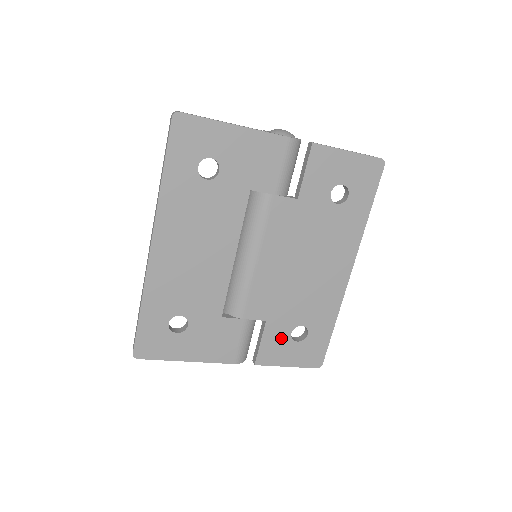
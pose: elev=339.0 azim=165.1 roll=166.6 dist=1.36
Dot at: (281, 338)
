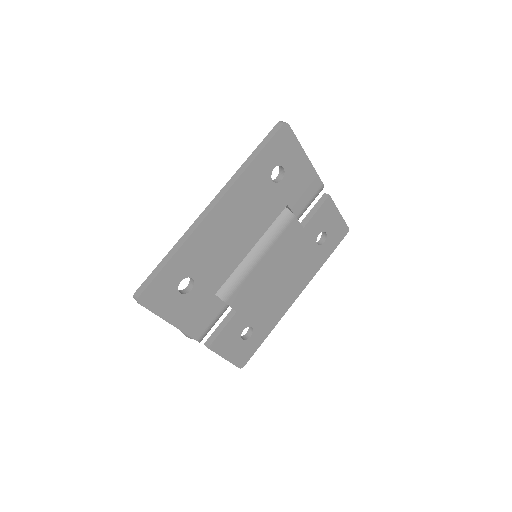
Dot at: (236, 331)
